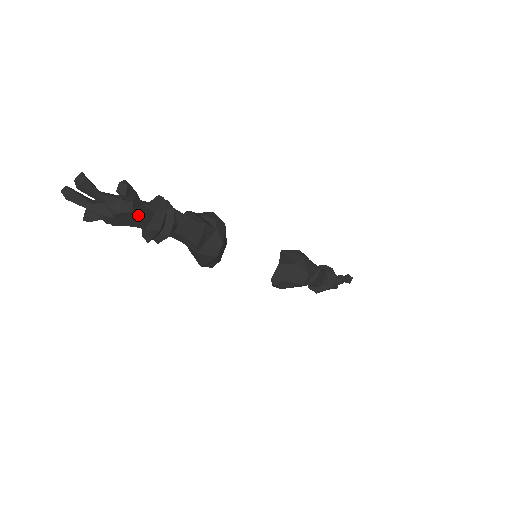
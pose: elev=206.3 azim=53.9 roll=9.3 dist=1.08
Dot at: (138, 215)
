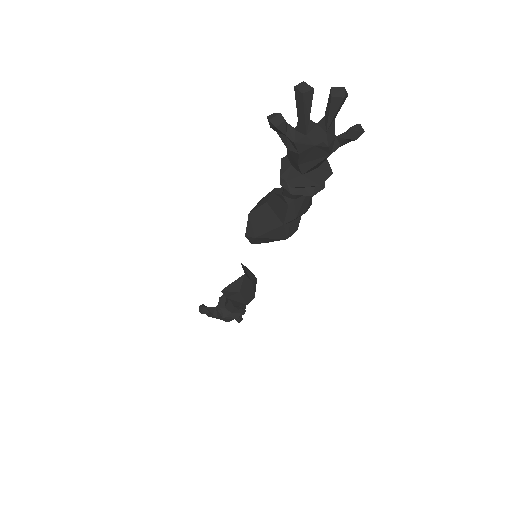
Dot at: (324, 159)
